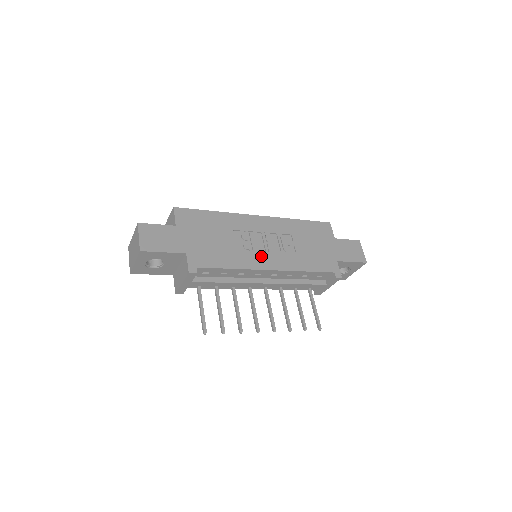
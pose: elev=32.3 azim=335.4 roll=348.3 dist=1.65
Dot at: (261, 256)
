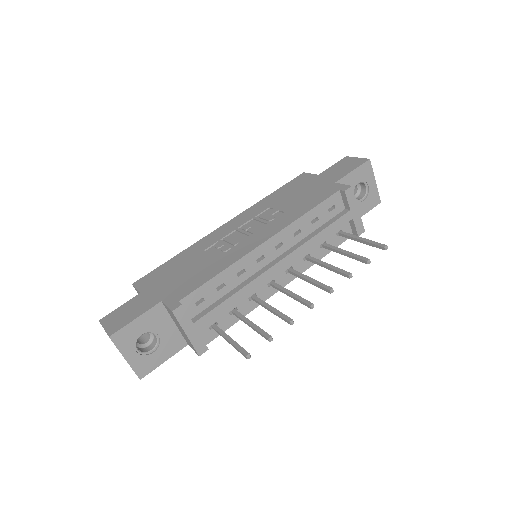
Dot at: (246, 242)
